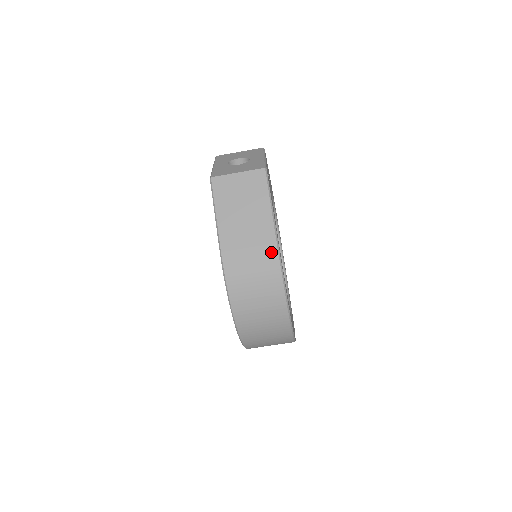
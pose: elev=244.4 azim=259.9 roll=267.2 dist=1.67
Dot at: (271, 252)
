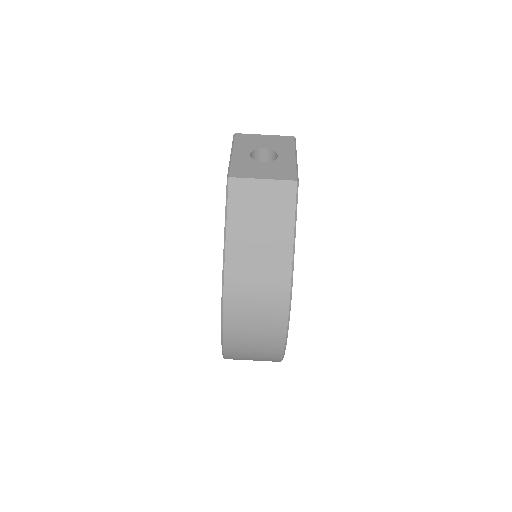
Dot at: (283, 285)
